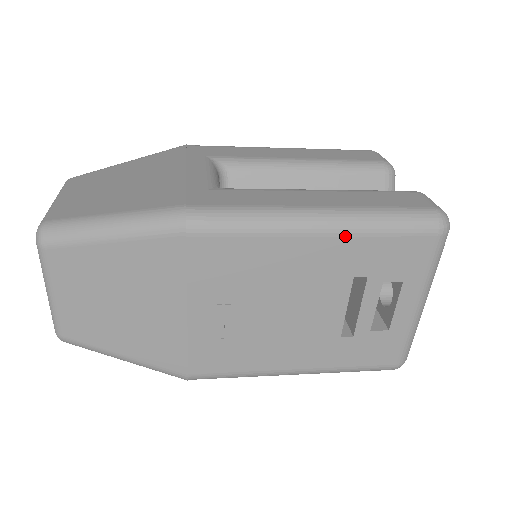
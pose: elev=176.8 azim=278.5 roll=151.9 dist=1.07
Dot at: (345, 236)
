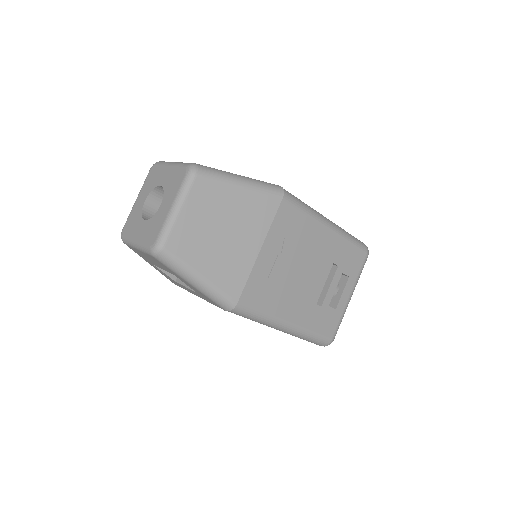
Dot at: (337, 236)
